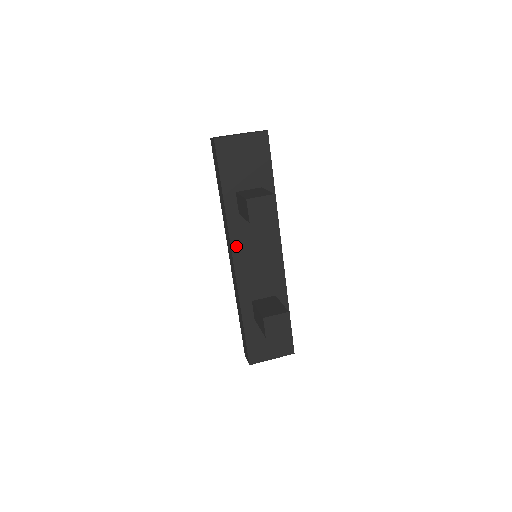
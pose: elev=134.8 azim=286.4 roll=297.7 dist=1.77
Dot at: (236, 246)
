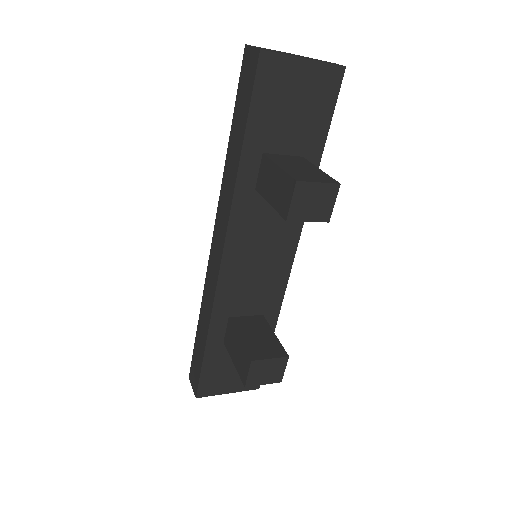
Dot at: (234, 236)
